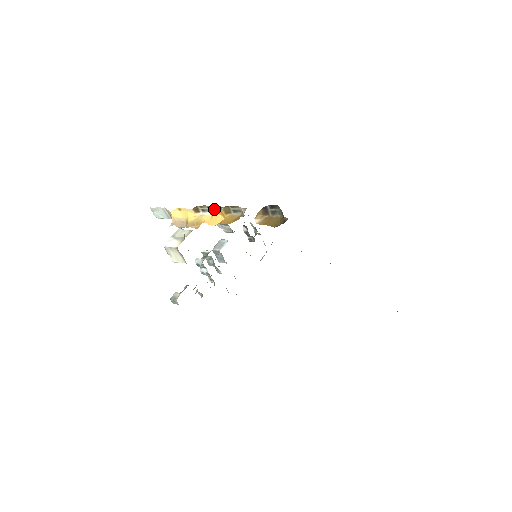
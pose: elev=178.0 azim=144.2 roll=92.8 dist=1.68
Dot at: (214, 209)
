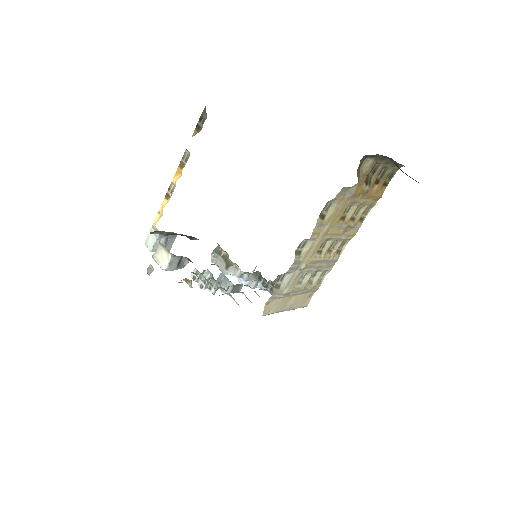
Dot at: (216, 256)
